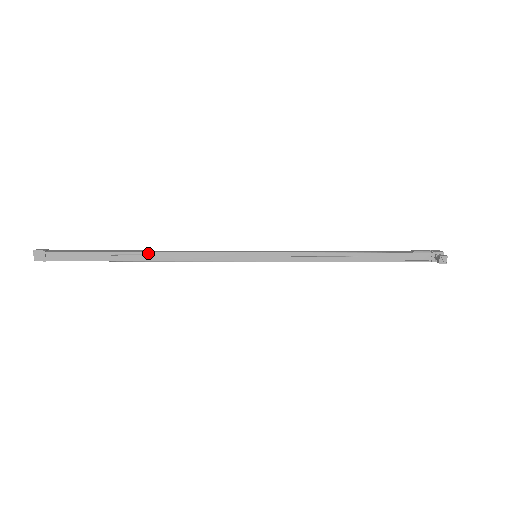
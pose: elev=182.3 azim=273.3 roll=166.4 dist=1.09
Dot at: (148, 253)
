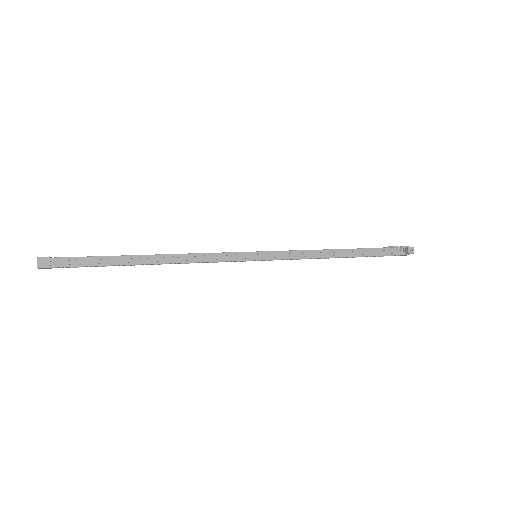
Dot at: (156, 256)
